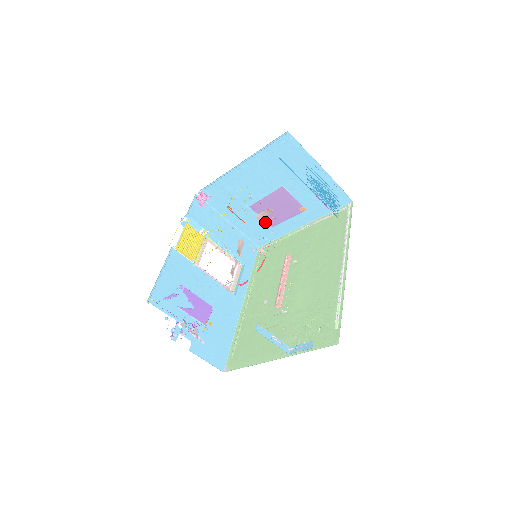
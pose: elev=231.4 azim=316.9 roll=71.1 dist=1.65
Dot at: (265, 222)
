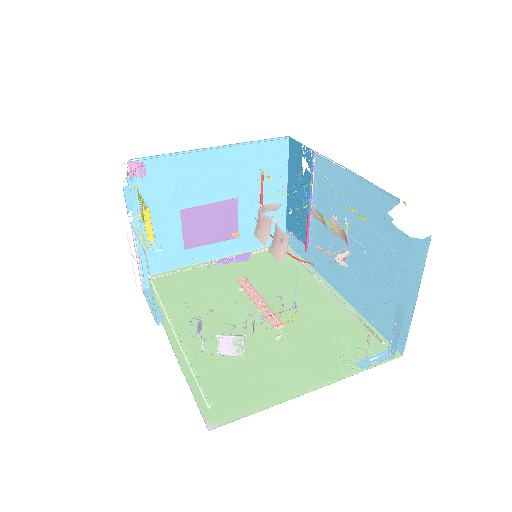
Dot at: (181, 239)
